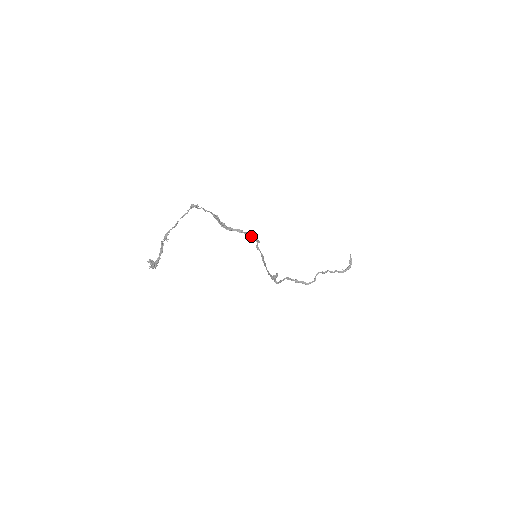
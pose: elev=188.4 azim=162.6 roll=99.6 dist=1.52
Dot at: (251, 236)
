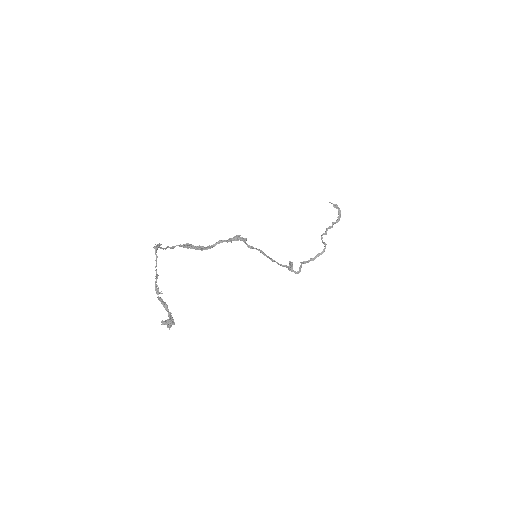
Dot at: occluded
